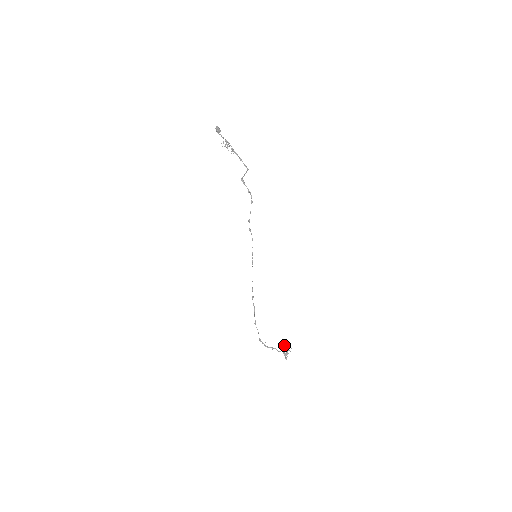
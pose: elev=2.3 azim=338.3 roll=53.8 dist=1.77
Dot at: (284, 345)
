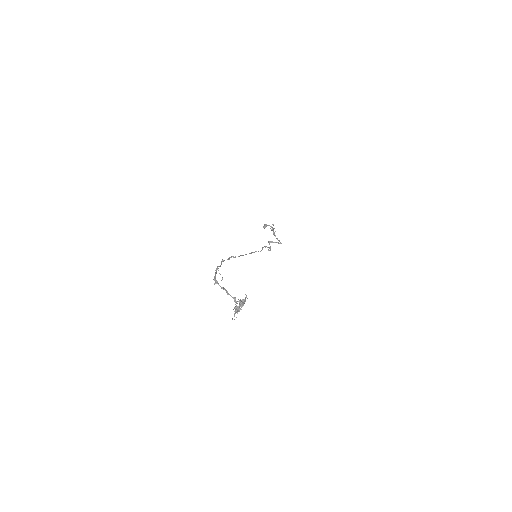
Dot at: occluded
